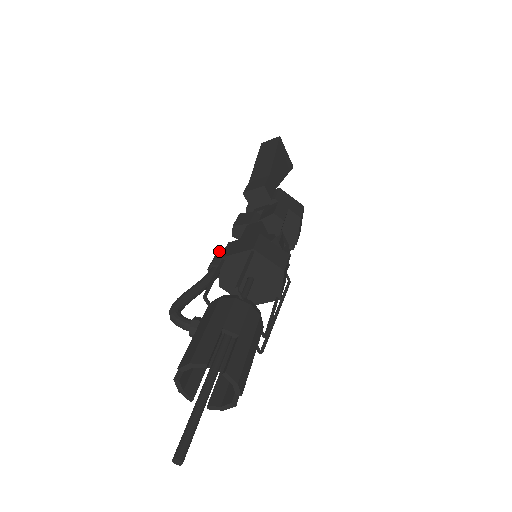
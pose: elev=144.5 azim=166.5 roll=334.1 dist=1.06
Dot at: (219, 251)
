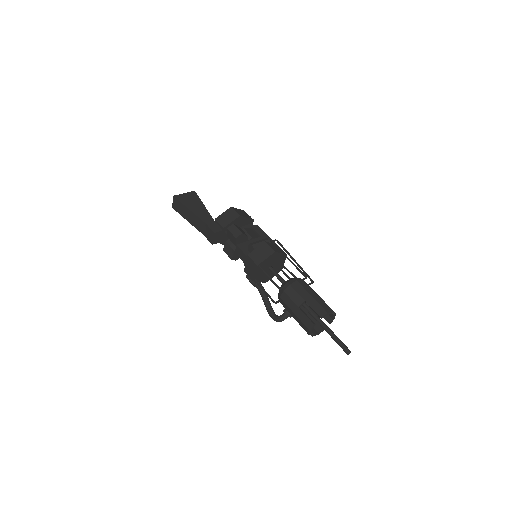
Dot at: (246, 276)
